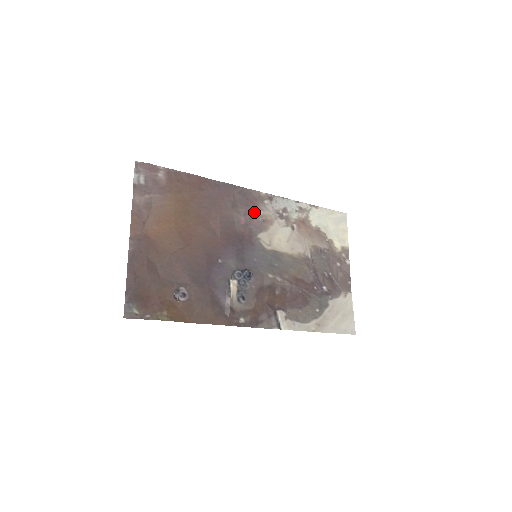
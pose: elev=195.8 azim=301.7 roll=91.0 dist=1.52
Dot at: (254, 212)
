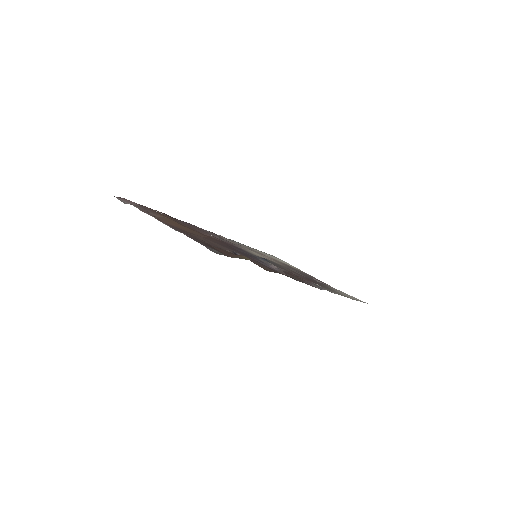
Dot at: occluded
